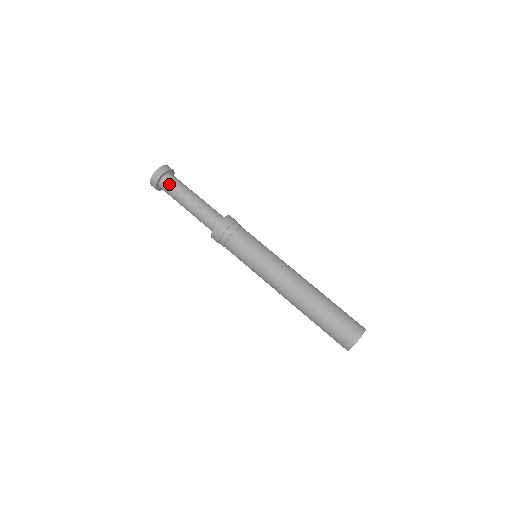
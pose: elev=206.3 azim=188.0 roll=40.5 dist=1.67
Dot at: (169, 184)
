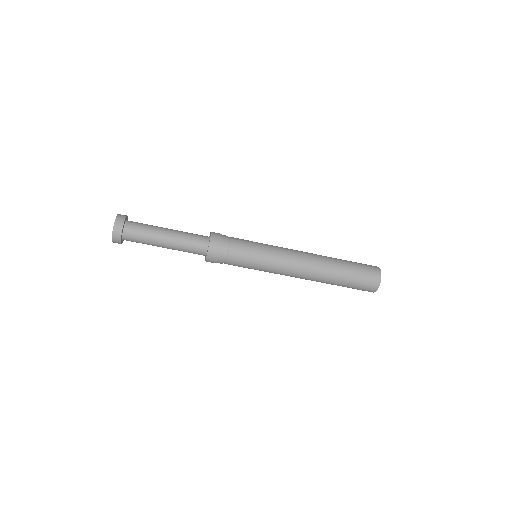
Dot at: (136, 227)
